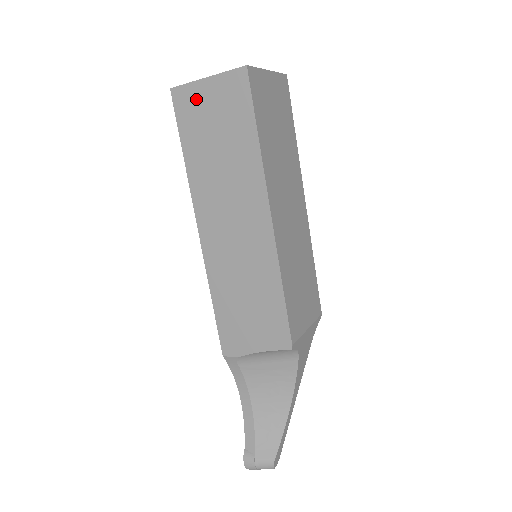
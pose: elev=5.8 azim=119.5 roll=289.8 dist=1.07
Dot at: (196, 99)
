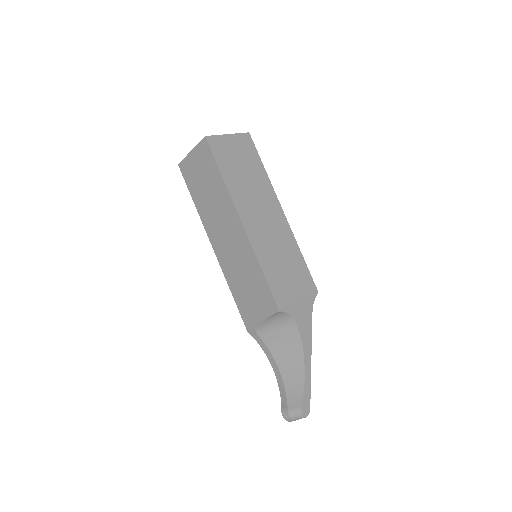
Dot at: (190, 165)
